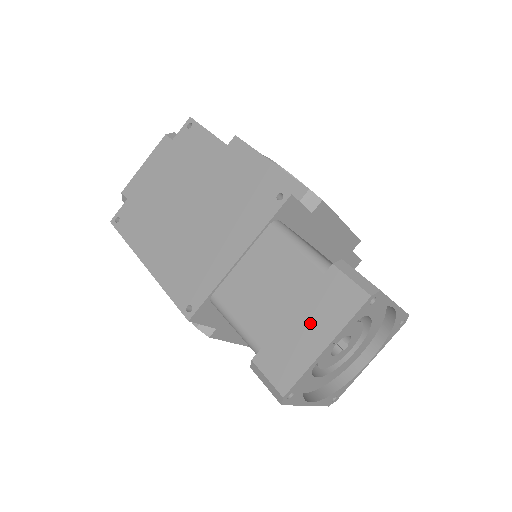
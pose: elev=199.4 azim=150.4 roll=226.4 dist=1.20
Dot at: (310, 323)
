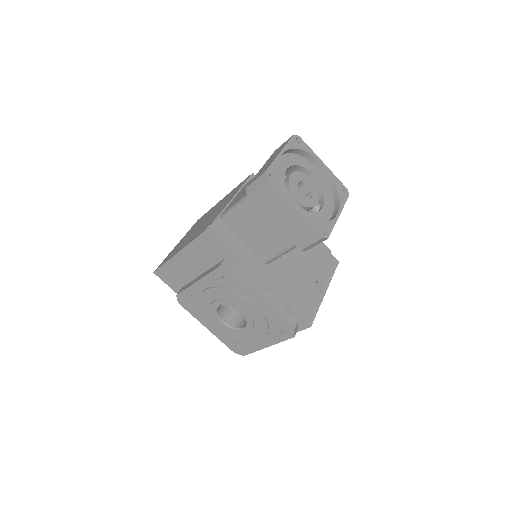
Dot at: (270, 160)
